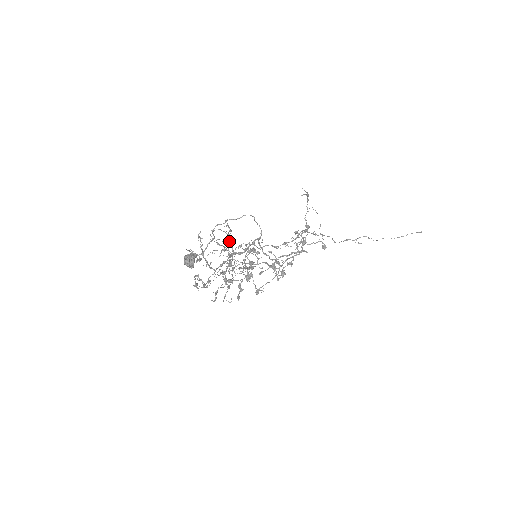
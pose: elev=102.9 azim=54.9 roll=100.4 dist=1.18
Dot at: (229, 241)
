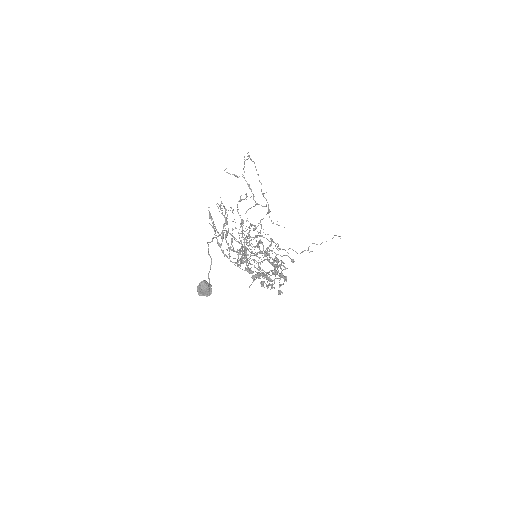
Dot at: (228, 245)
